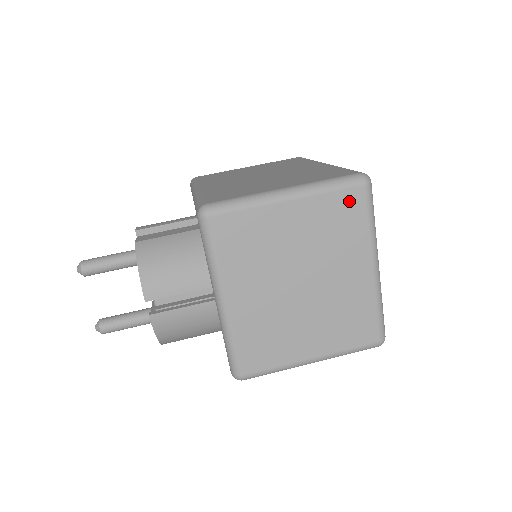
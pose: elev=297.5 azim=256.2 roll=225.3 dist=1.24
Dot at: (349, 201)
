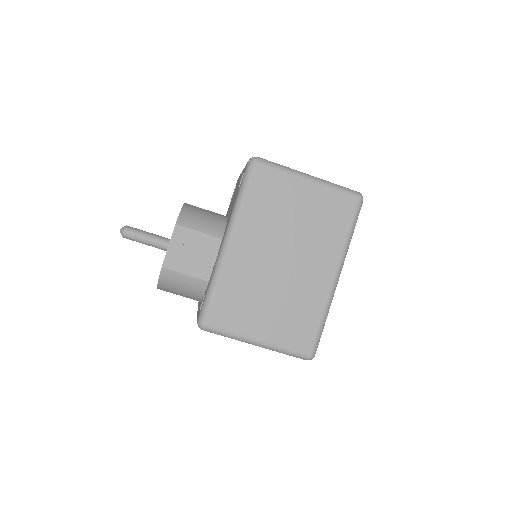
Dot at: occluded
